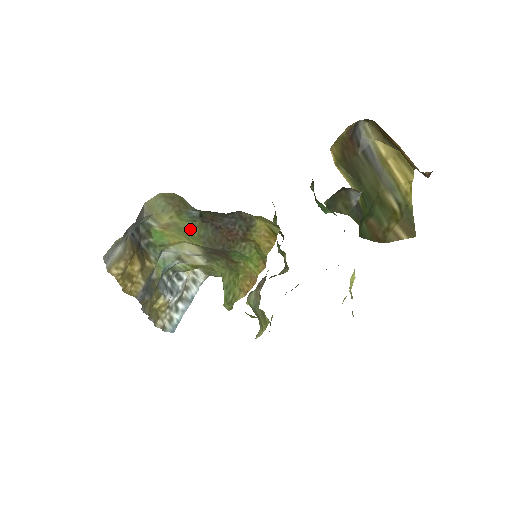
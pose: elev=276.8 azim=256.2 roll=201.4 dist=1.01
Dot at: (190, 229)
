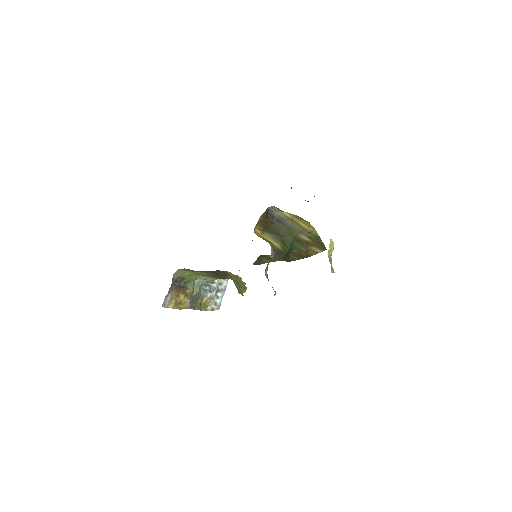
Dot at: (202, 274)
